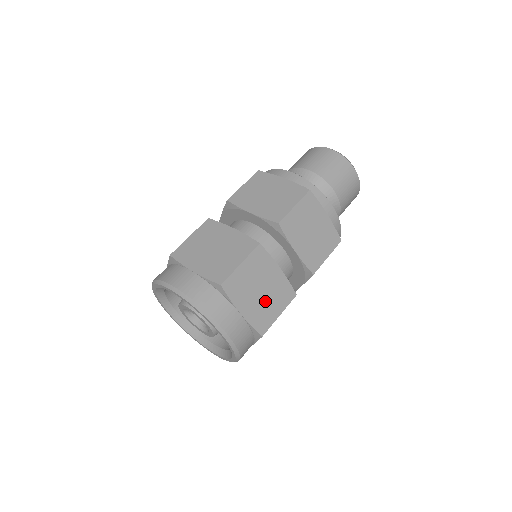
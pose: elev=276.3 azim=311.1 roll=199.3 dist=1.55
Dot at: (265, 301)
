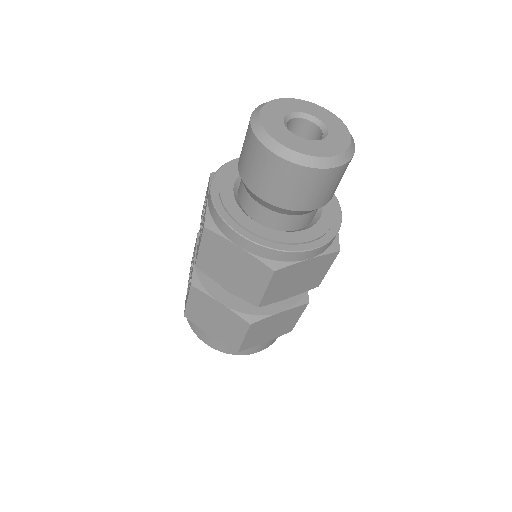
Dot at: (281, 326)
